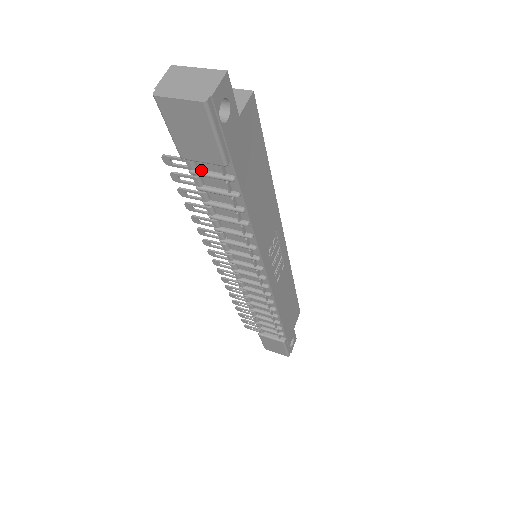
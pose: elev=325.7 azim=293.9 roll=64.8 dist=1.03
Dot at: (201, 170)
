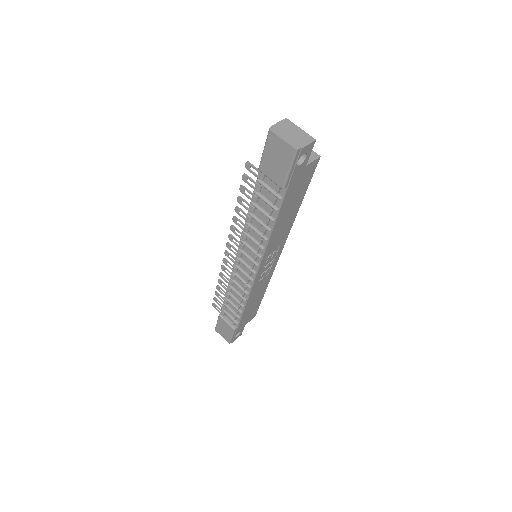
Dot at: (265, 183)
